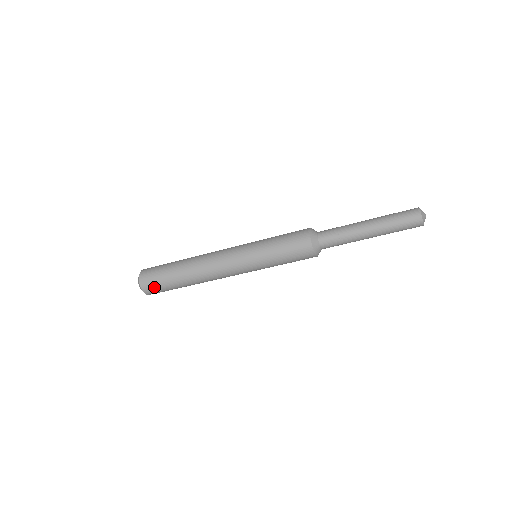
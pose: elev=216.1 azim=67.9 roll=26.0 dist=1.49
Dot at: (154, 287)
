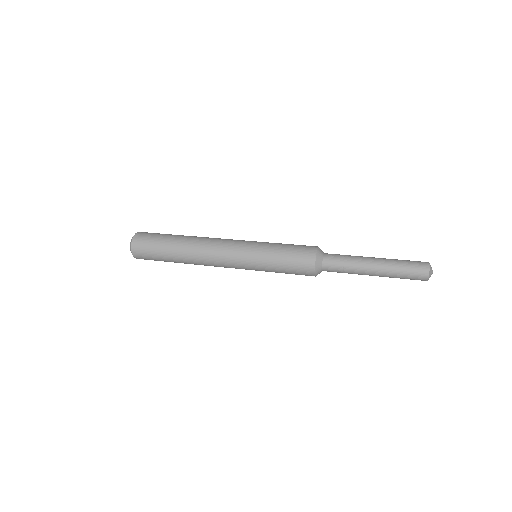
Dot at: (146, 256)
